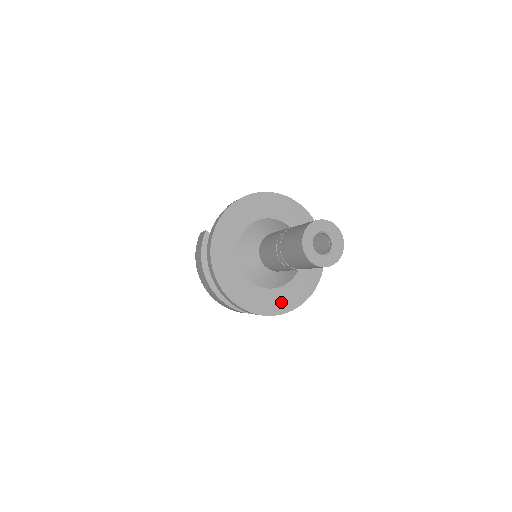
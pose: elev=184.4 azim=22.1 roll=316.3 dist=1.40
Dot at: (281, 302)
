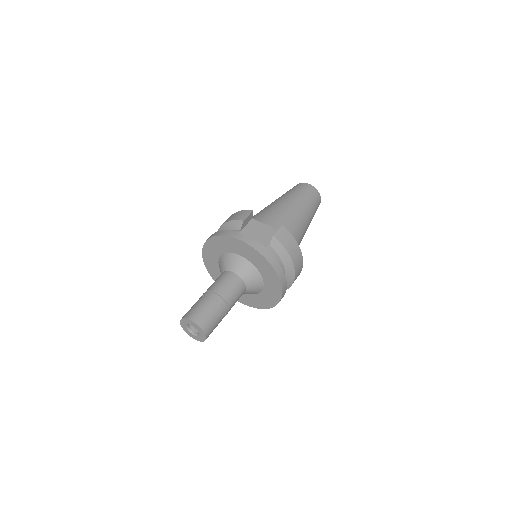
Dot at: occluded
